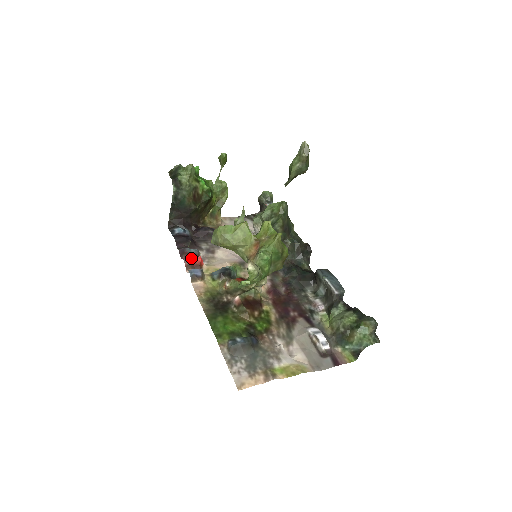
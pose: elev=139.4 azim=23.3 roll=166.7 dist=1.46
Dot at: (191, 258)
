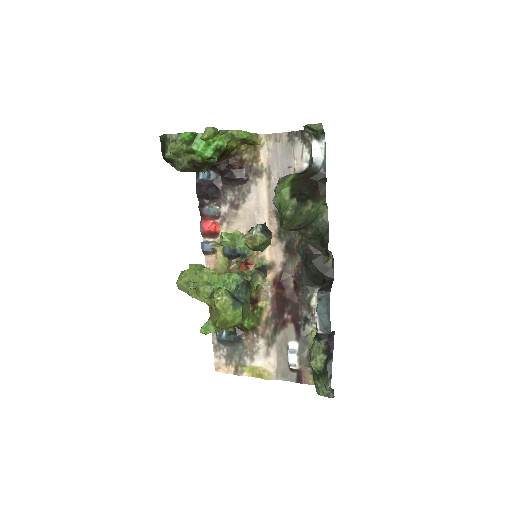
Dot at: (208, 222)
